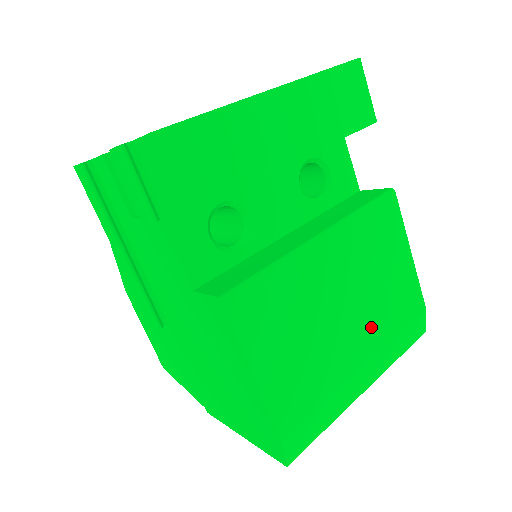
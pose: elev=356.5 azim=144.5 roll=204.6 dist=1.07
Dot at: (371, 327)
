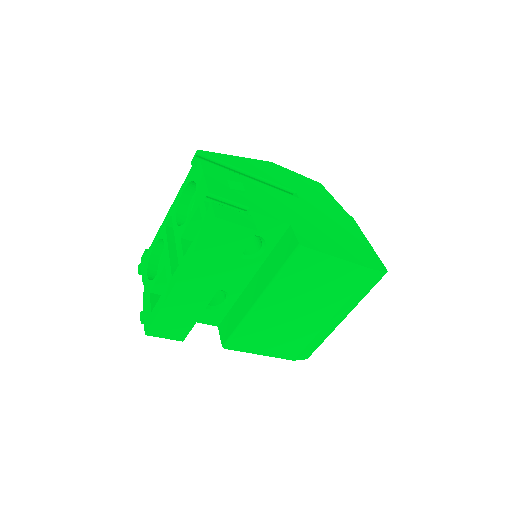
Dot at: (327, 305)
